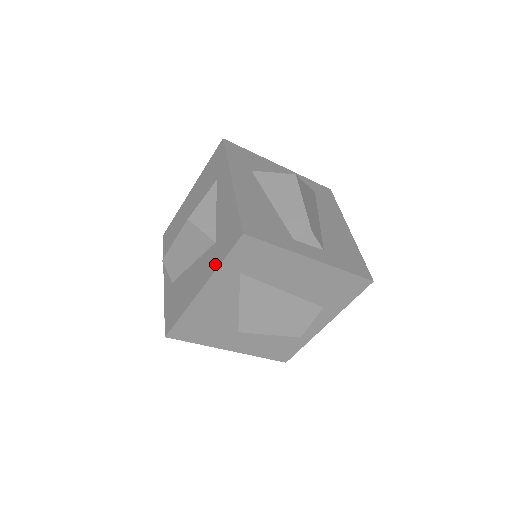
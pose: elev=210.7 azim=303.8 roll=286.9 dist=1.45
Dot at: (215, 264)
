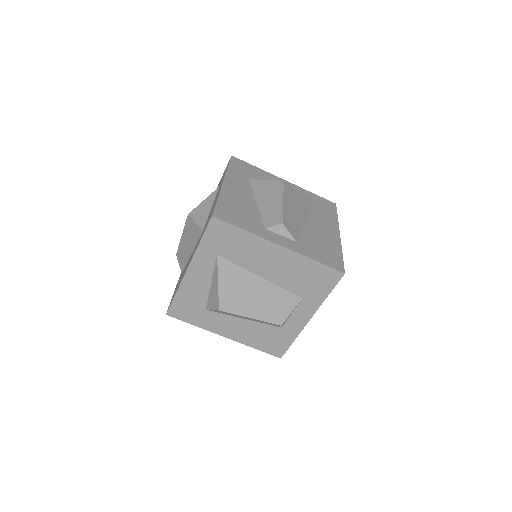
Dot at: (197, 246)
